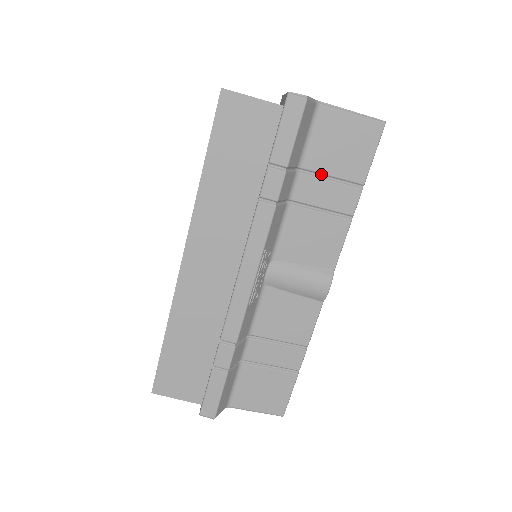
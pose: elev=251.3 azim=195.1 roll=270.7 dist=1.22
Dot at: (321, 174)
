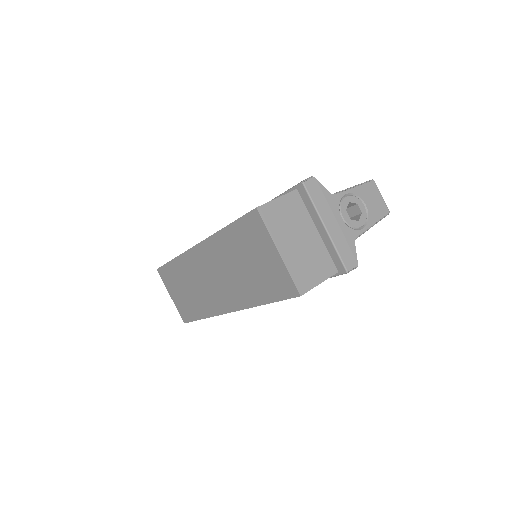
Dot at: occluded
